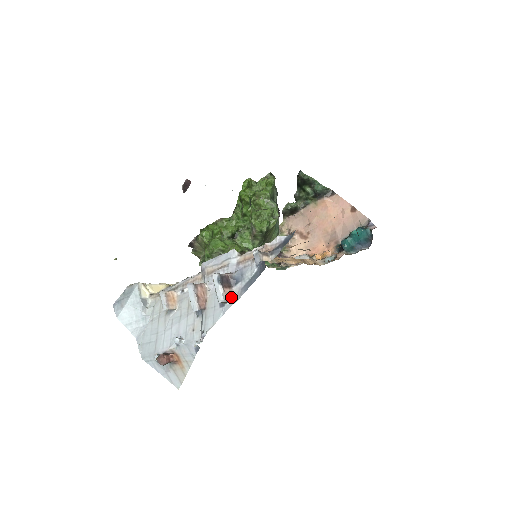
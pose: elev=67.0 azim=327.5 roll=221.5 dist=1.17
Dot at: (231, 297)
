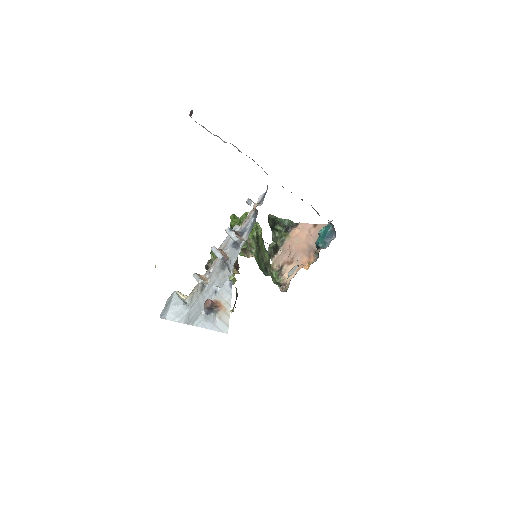
Dot at: (243, 240)
